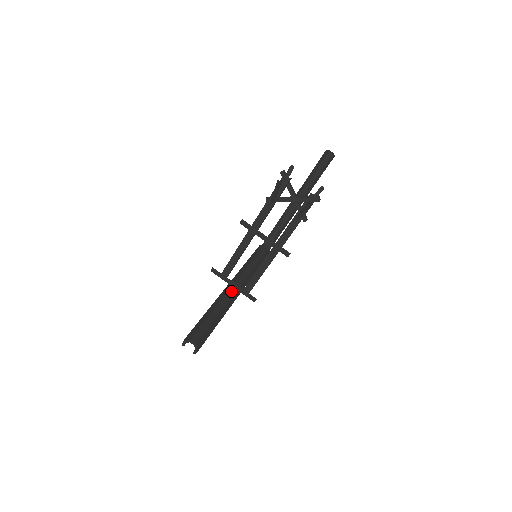
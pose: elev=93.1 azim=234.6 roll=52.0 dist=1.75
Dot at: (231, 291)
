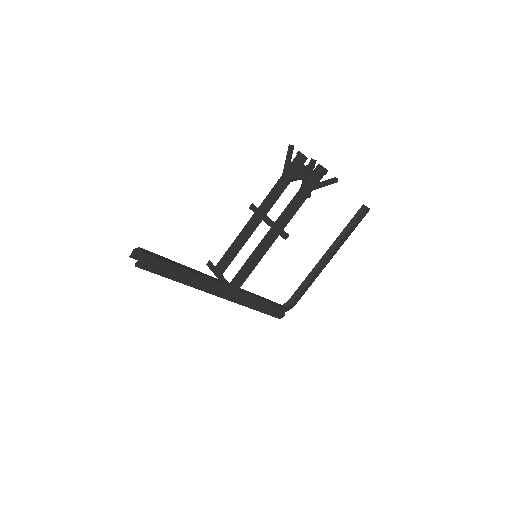
Dot at: (215, 279)
